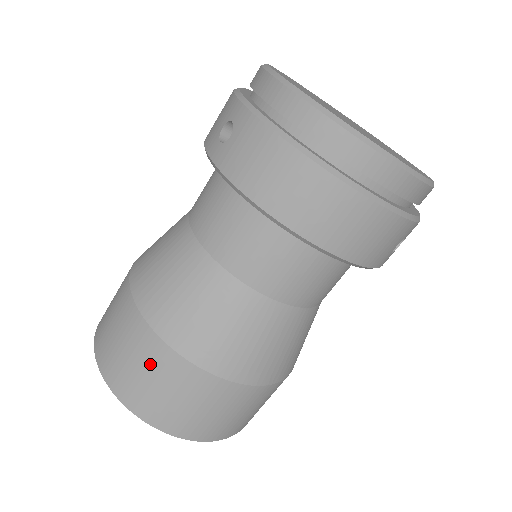
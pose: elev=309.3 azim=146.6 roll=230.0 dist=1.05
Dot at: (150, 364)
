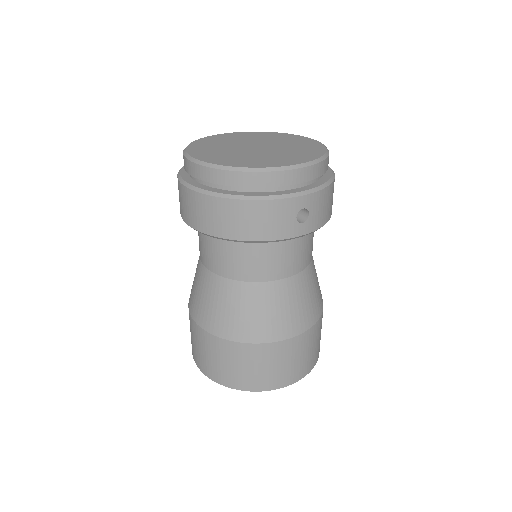
Dot at: (200, 342)
